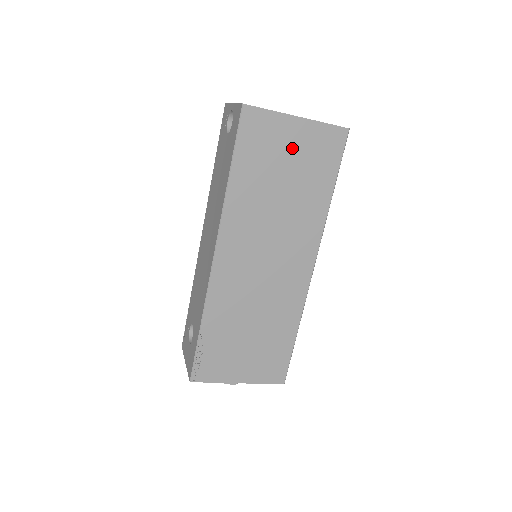
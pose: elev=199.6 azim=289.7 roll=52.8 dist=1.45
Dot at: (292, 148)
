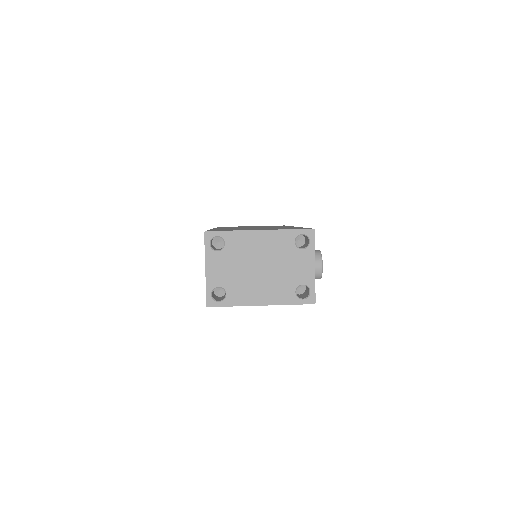
Dot at: occluded
